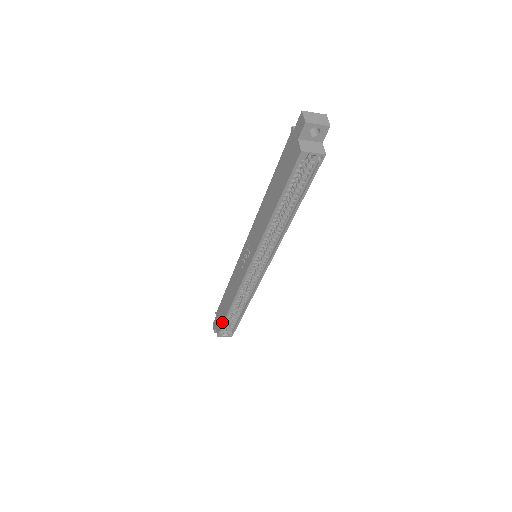
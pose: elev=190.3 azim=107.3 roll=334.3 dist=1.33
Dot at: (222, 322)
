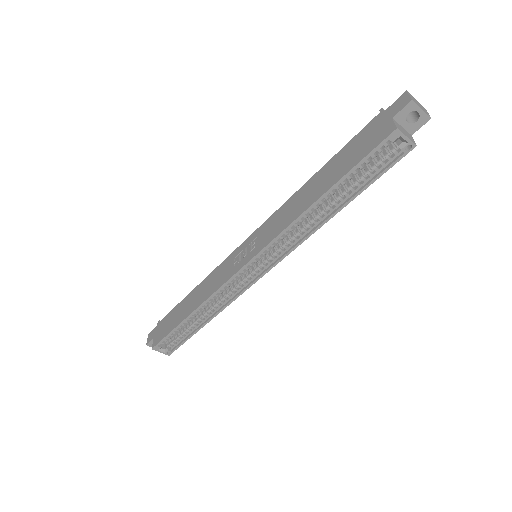
Dot at: (169, 330)
